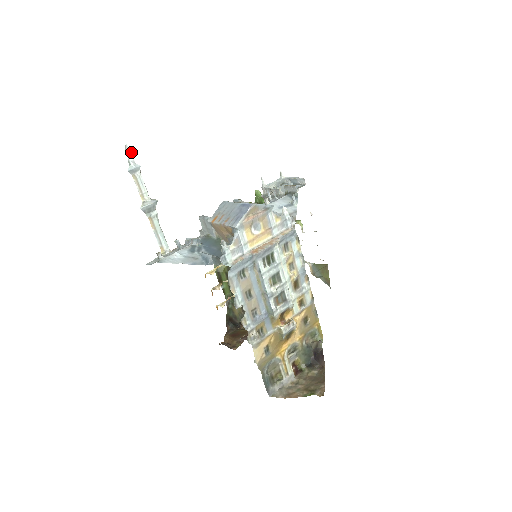
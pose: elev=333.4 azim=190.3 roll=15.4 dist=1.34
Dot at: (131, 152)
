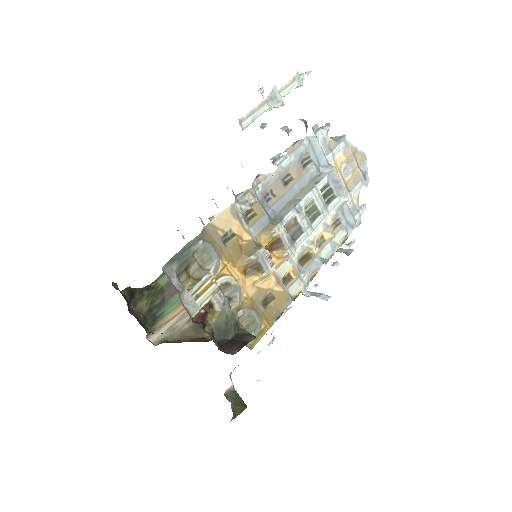
Dot at: occluded
